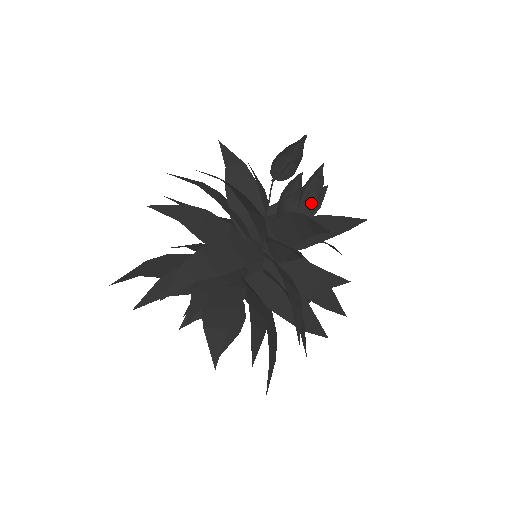
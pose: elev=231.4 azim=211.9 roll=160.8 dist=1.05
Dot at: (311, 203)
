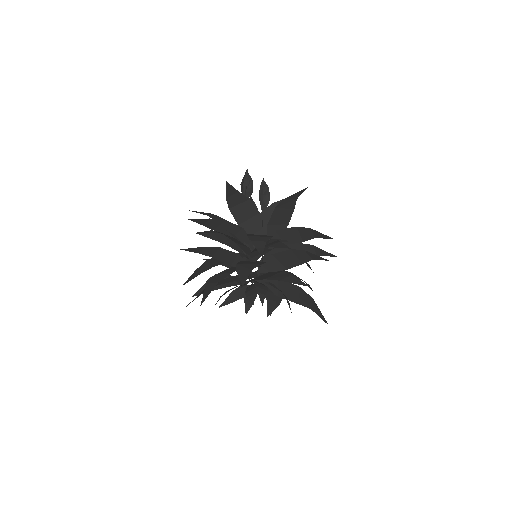
Dot at: occluded
